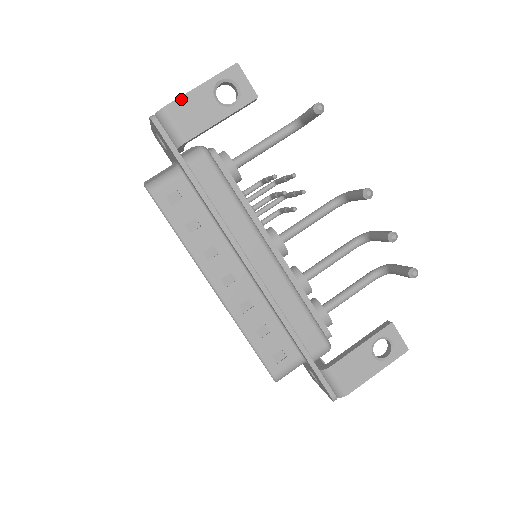
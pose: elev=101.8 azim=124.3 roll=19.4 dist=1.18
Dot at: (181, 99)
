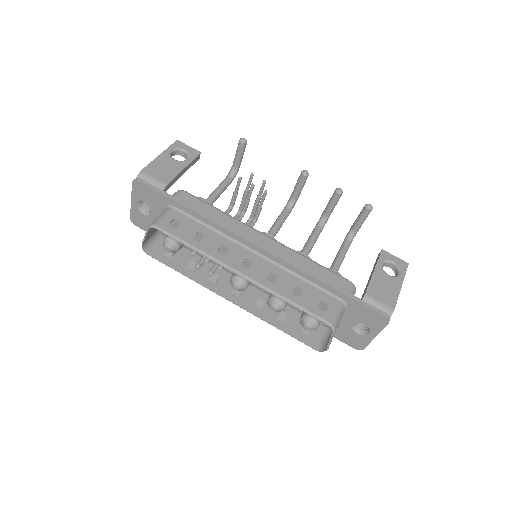
Dot at: (150, 164)
